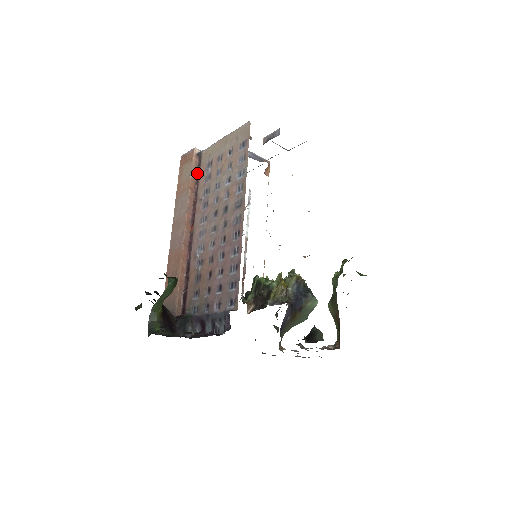
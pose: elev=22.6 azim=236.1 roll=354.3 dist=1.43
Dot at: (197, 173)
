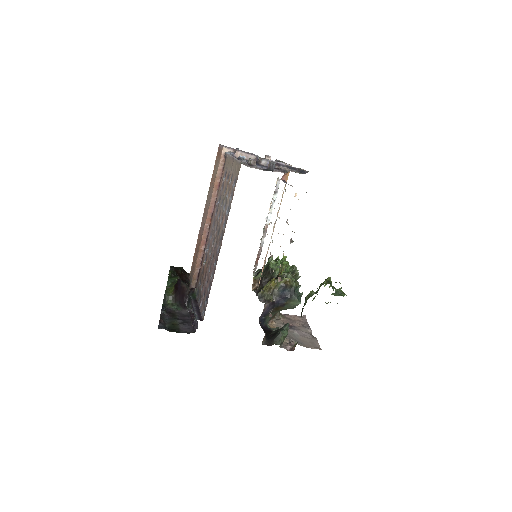
Dot at: occluded
